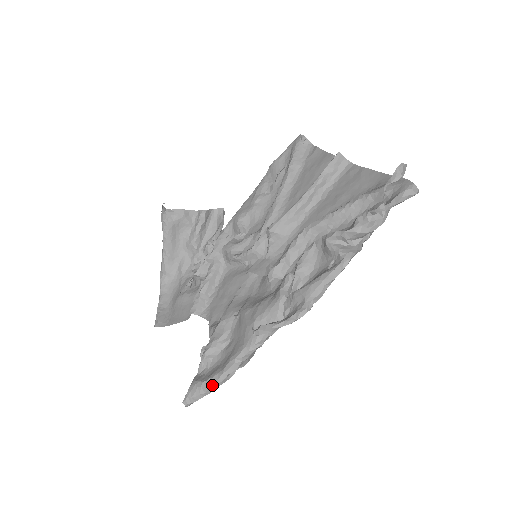
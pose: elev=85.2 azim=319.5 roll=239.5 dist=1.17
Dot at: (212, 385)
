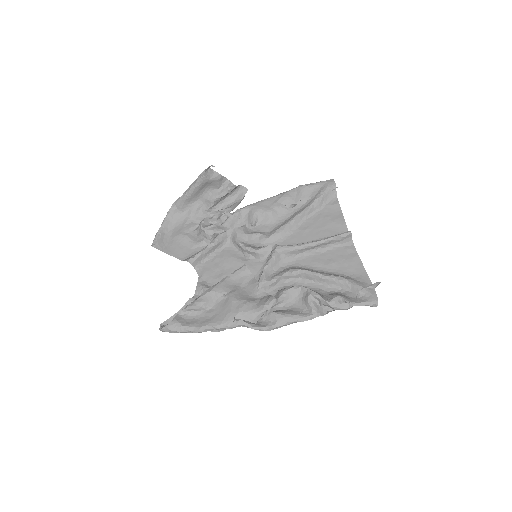
Dot at: (188, 331)
